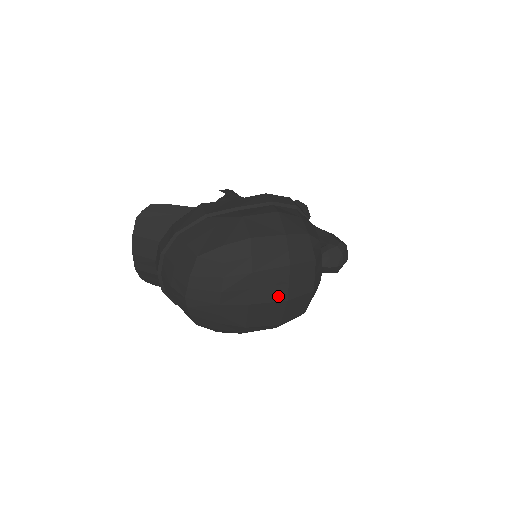
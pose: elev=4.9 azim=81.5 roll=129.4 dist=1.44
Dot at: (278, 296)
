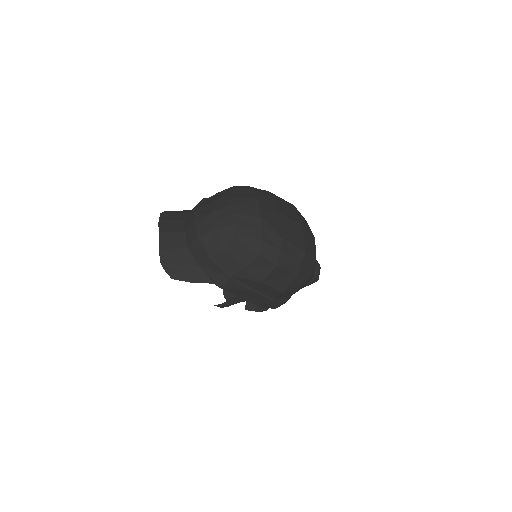
Dot at: (295, 218)
